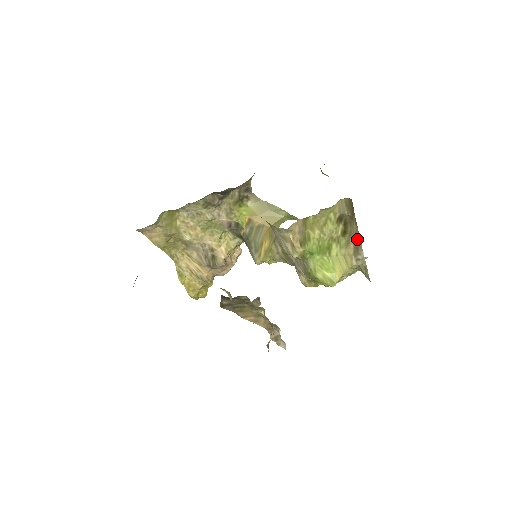
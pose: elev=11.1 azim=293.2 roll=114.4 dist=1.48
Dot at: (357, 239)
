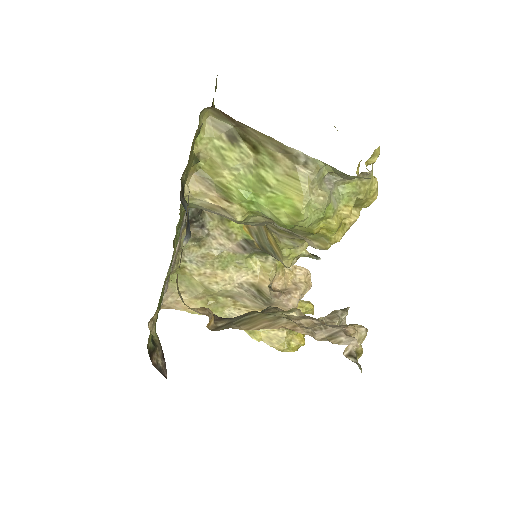
Dot at: (272, 142)
